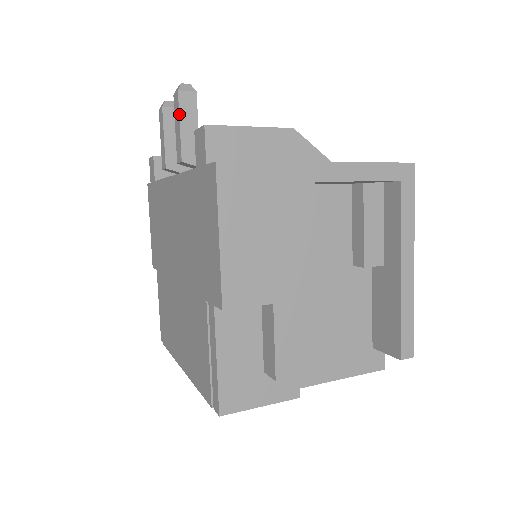
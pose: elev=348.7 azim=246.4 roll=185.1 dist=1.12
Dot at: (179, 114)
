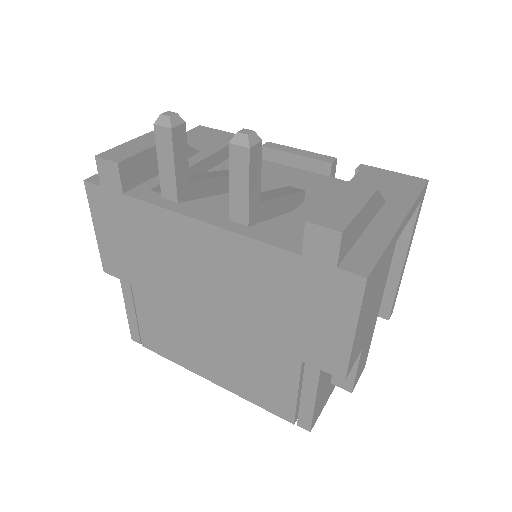
Dot at: (249, 176)
